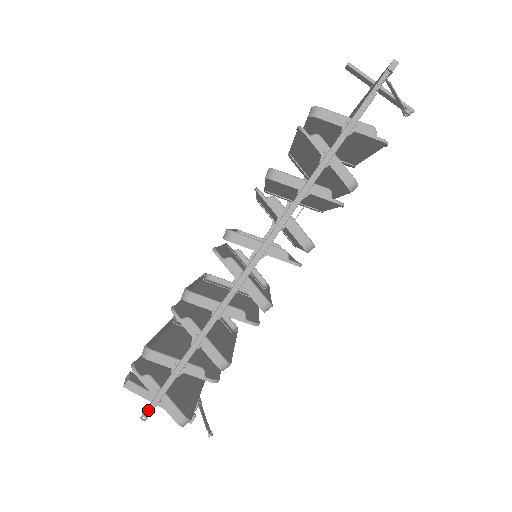
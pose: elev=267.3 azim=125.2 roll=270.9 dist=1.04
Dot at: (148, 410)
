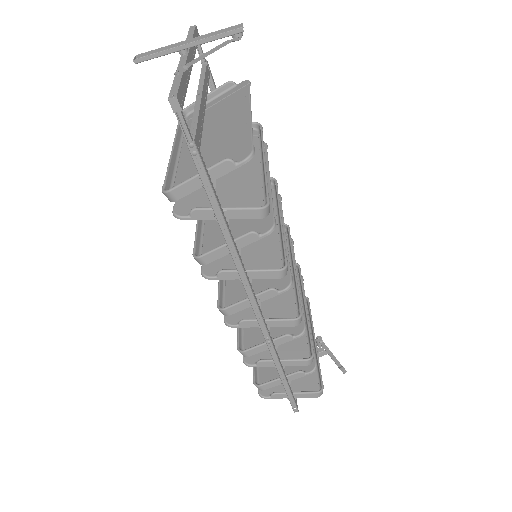
Dot at: (293, 408)
